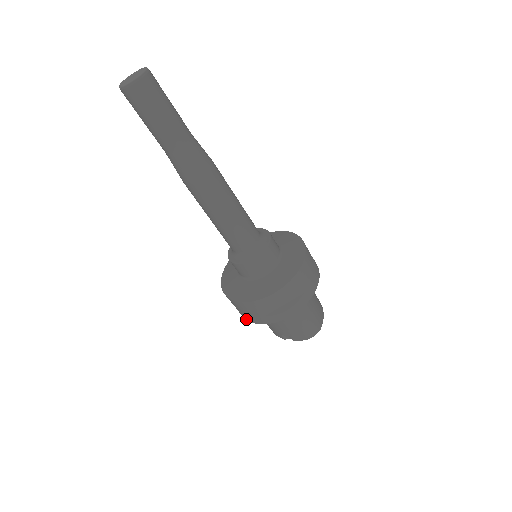
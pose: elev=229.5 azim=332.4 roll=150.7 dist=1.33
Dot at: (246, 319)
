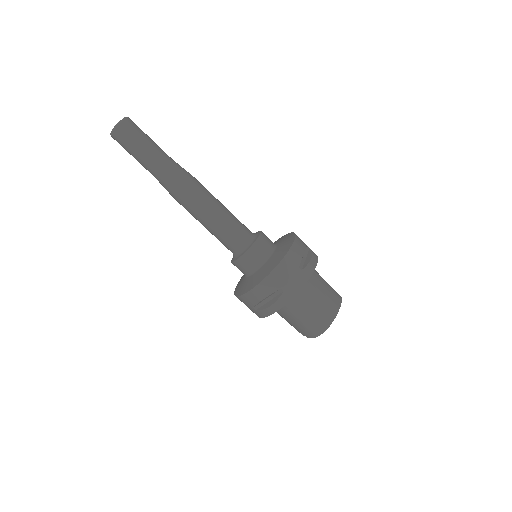
Dot at: occluded
